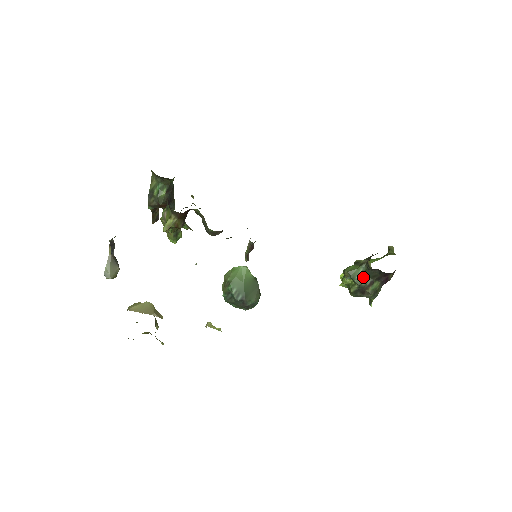
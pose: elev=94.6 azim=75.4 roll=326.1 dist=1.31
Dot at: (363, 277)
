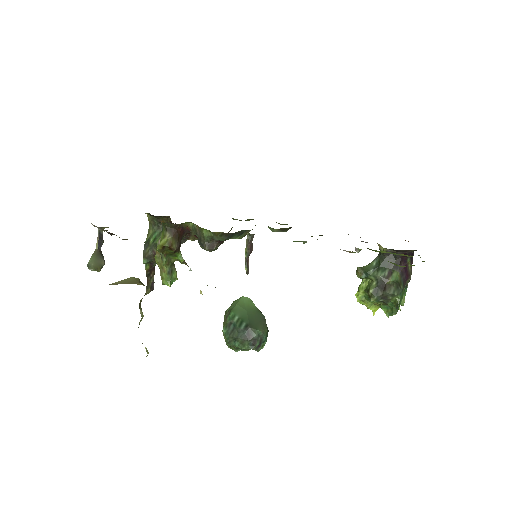
Dot at: (378, 268)
